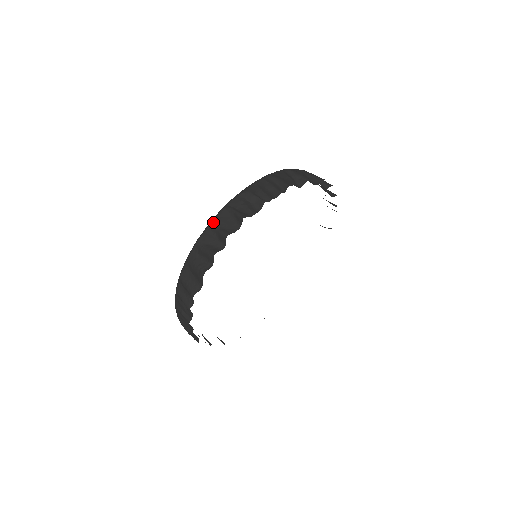
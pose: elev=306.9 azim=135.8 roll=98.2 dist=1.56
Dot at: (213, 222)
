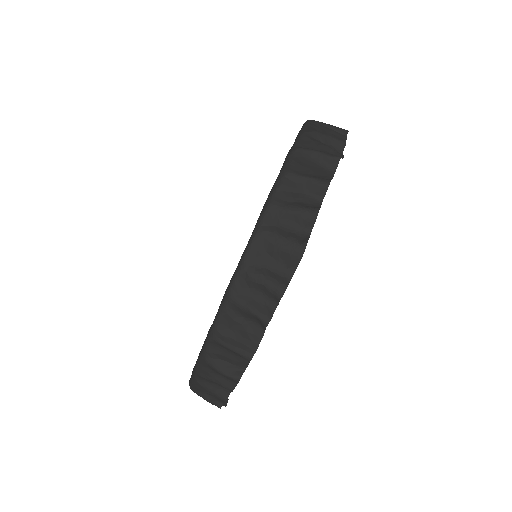
Dot at: (290, 168)
